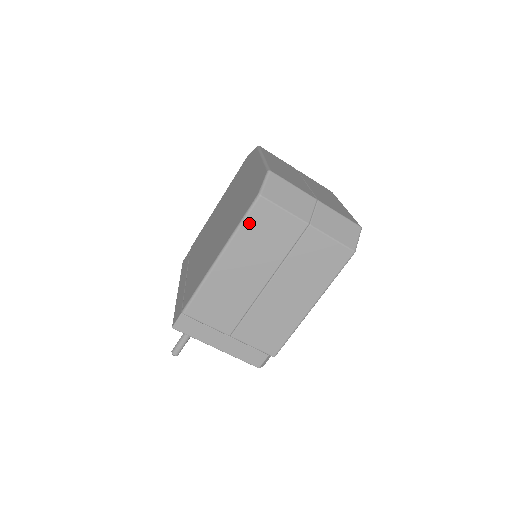
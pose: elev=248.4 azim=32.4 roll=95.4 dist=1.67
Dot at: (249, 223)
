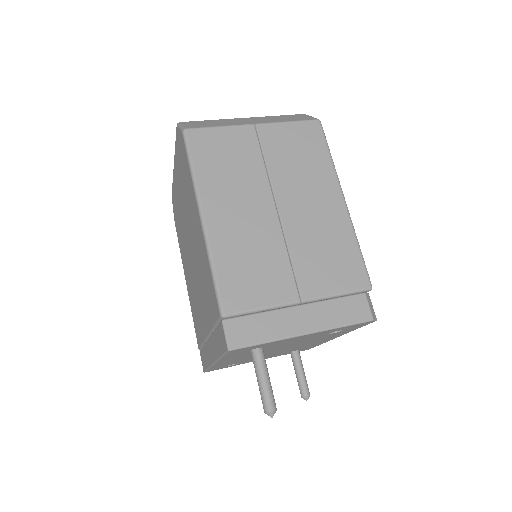
Dot at: (199, 161)
